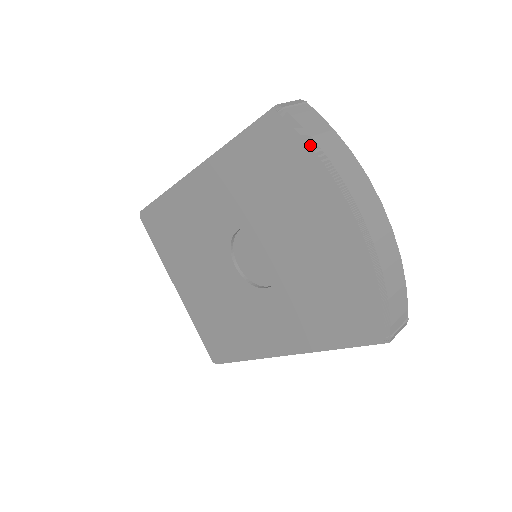
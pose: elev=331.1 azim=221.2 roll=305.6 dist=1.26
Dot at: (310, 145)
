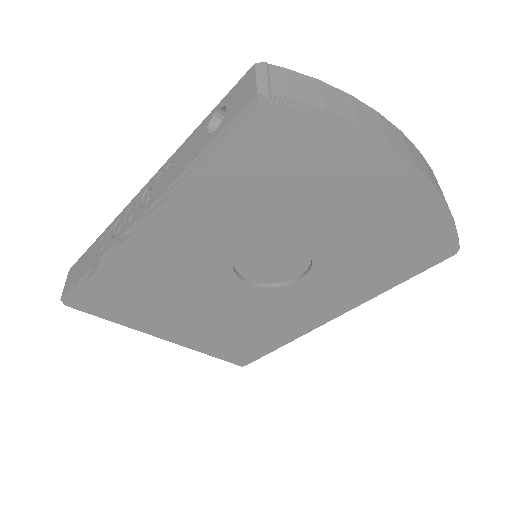
Dot at: (330, 121)
